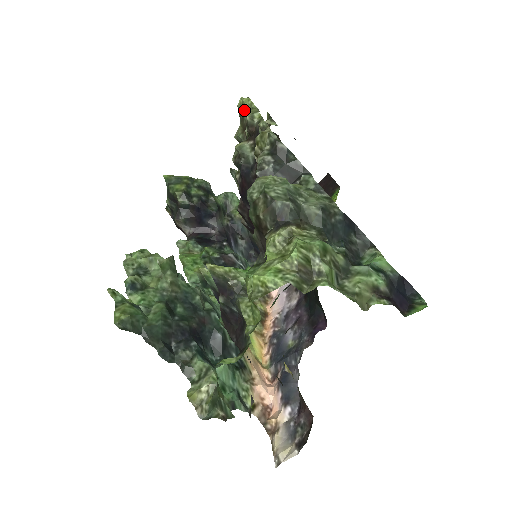
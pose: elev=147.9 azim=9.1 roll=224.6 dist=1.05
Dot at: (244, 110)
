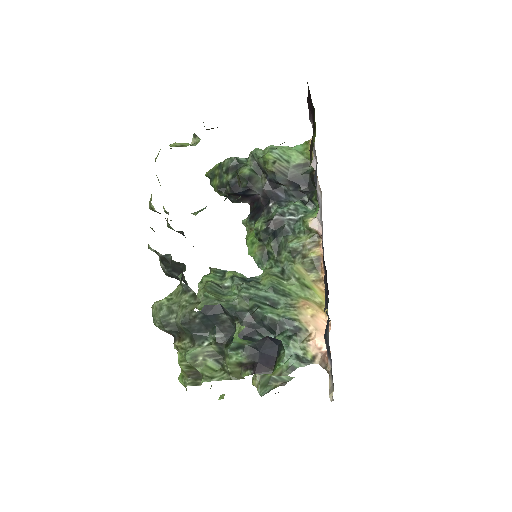
Dot at: occluded
